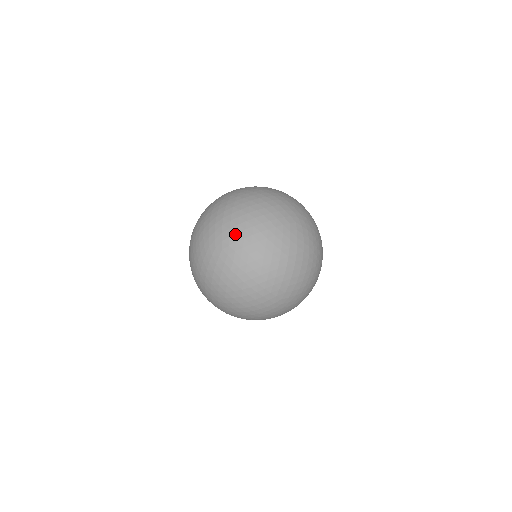
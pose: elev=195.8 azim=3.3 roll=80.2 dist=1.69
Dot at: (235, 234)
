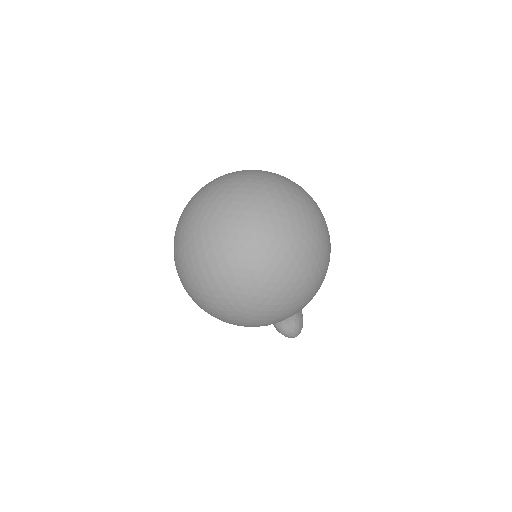
Dot at: (204, 206)
